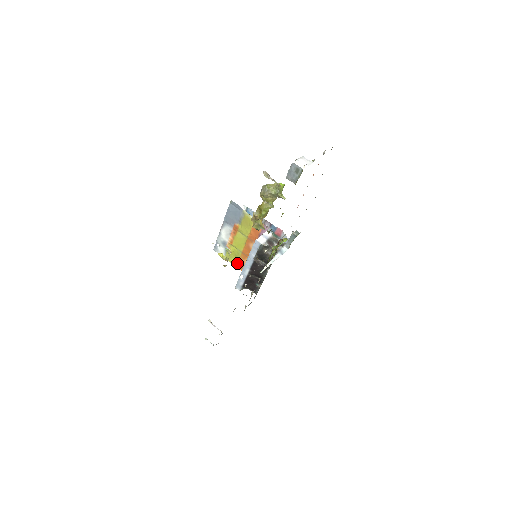
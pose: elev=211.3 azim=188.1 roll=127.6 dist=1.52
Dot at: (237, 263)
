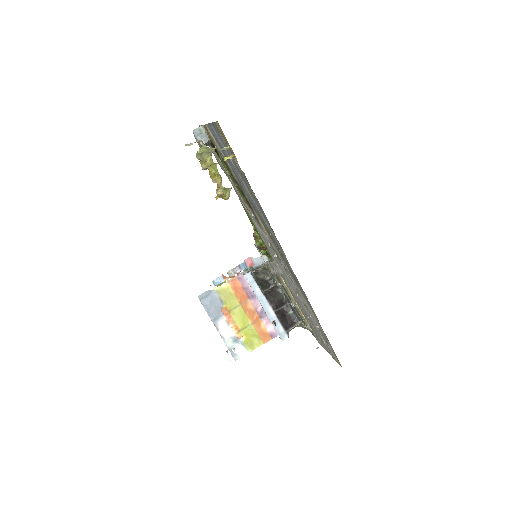
Dot at: (260, 339)
